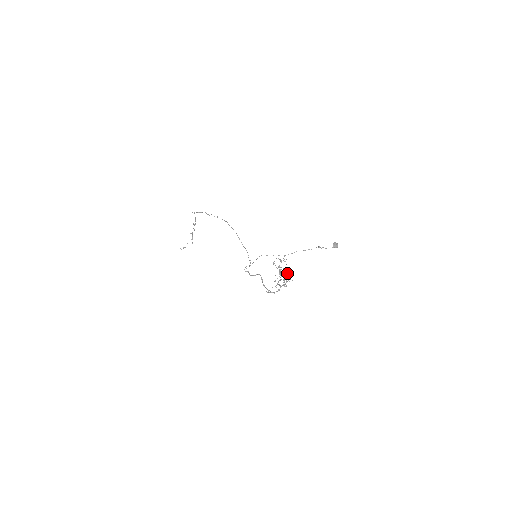
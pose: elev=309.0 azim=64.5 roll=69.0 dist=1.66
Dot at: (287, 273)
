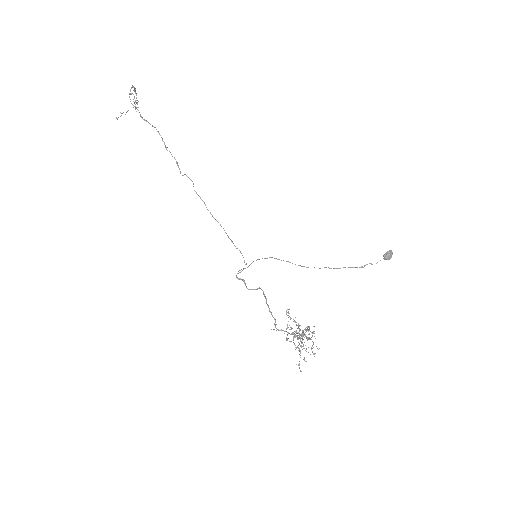
Dot at: occluded
